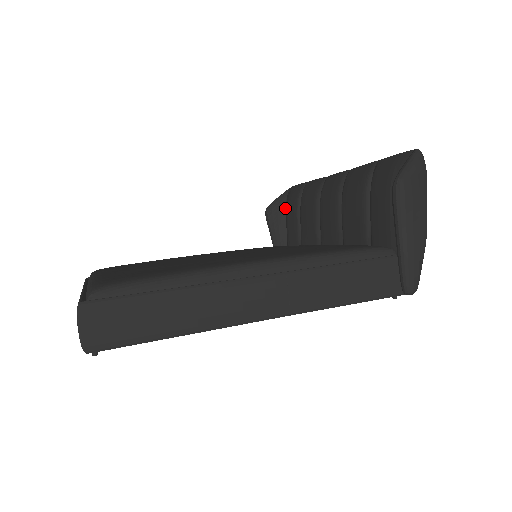
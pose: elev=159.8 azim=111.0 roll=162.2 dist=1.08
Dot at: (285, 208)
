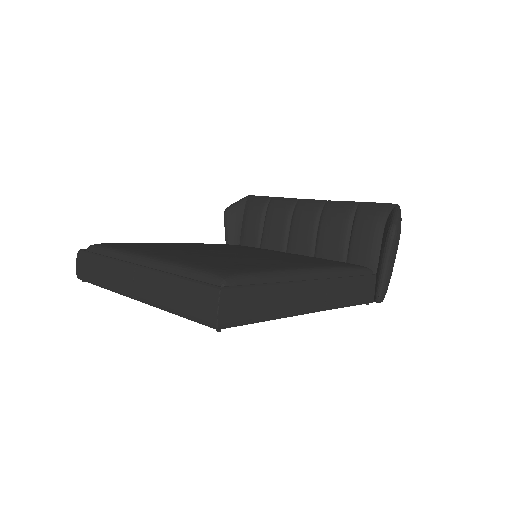
Dot at: (243, 213)
